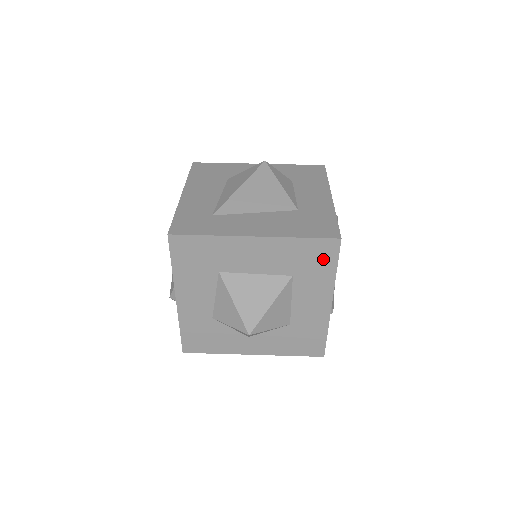
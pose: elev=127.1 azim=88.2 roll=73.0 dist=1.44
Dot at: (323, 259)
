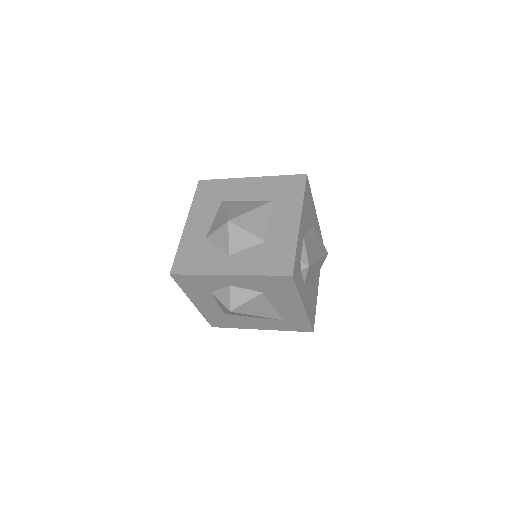
Dot at: (294, 188)
